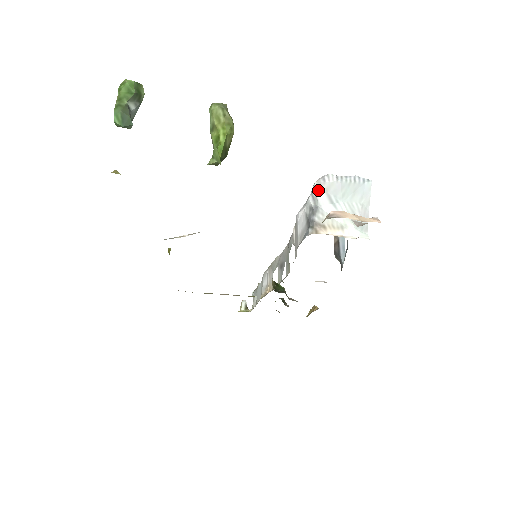
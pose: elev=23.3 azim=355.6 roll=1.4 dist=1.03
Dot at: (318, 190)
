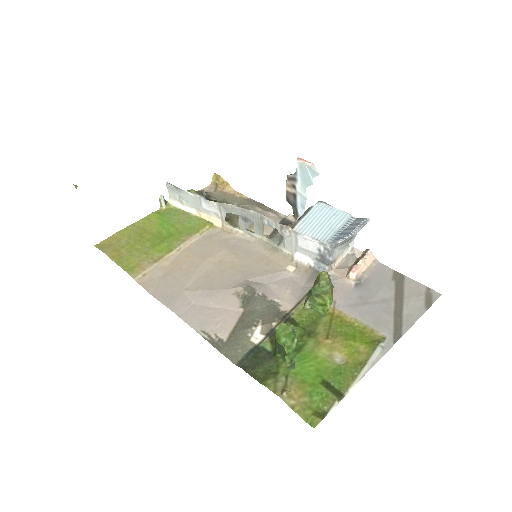
Dot at: (339, 244)
